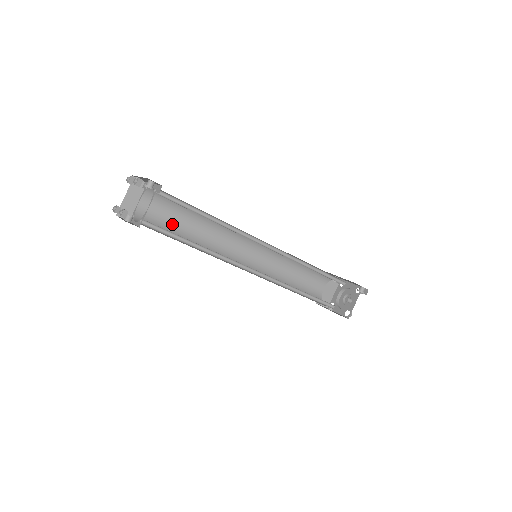
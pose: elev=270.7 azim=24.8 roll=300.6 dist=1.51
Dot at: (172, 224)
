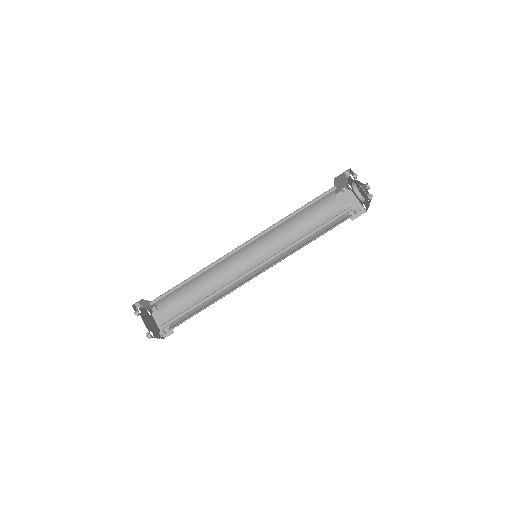
Dot at: occluded
